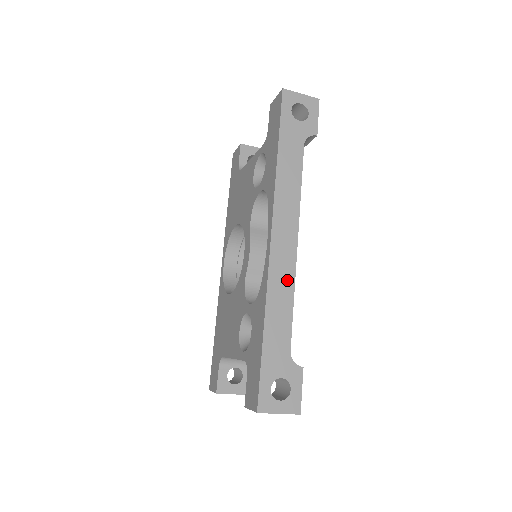
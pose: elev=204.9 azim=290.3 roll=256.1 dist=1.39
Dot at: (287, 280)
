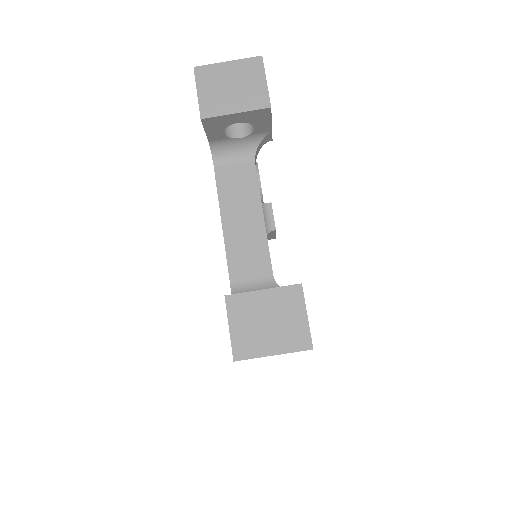
Dot at: occluded
